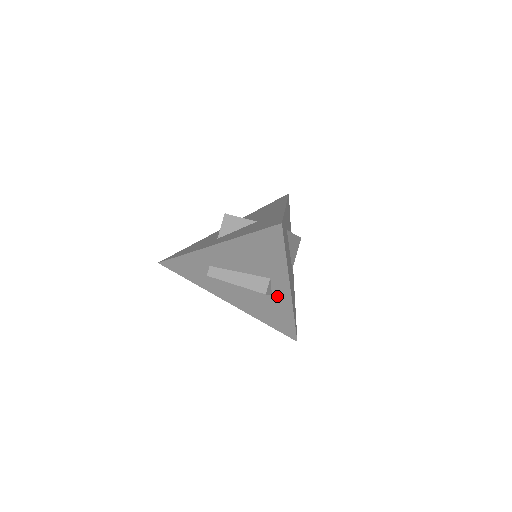
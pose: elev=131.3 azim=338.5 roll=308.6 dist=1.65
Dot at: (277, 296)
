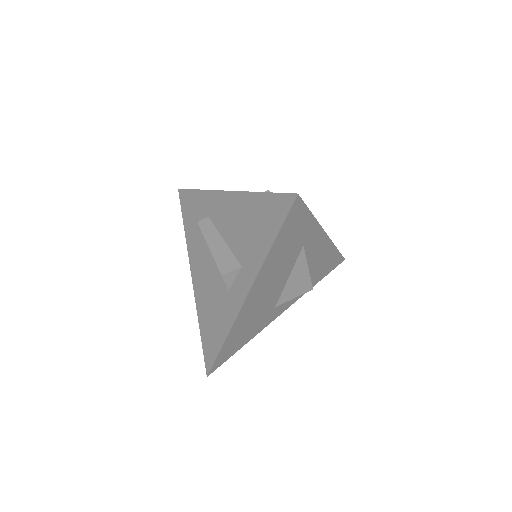
Dot at: (232, 296)
